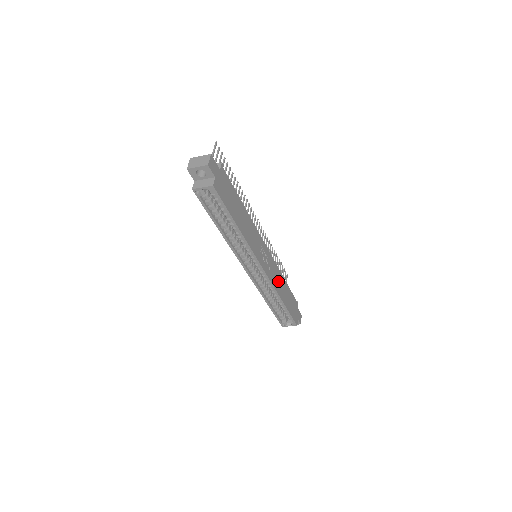
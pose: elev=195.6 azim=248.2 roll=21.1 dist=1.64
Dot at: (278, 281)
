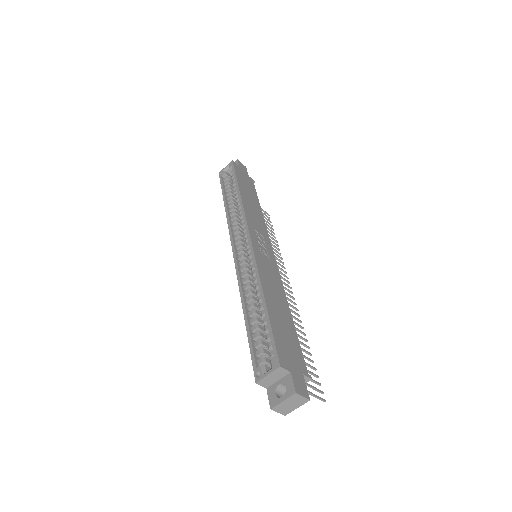
Dot at: (272, 283)
